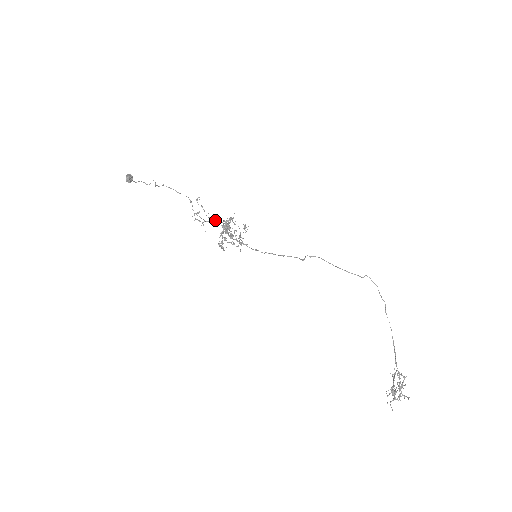
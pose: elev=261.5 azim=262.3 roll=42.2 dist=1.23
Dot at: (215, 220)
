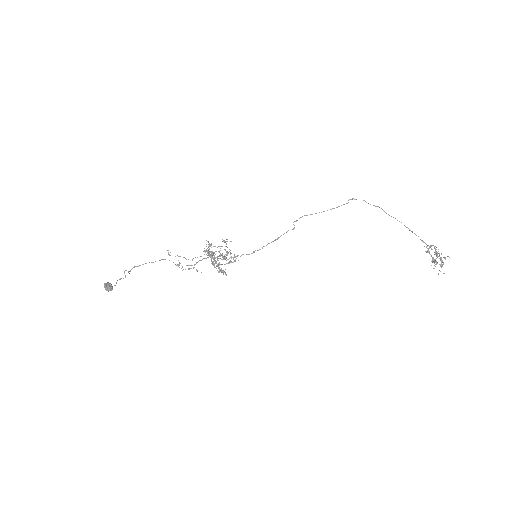
Dot at: occluded
